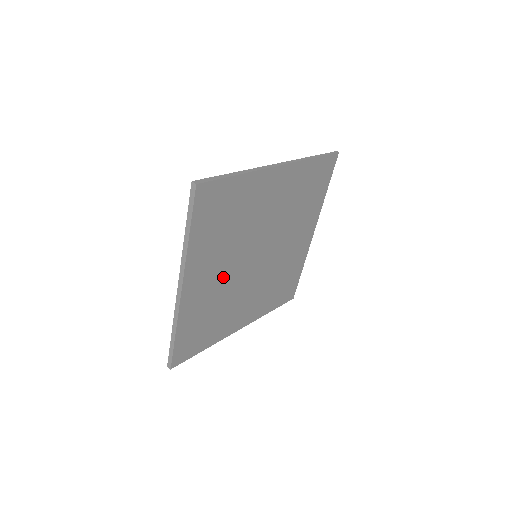
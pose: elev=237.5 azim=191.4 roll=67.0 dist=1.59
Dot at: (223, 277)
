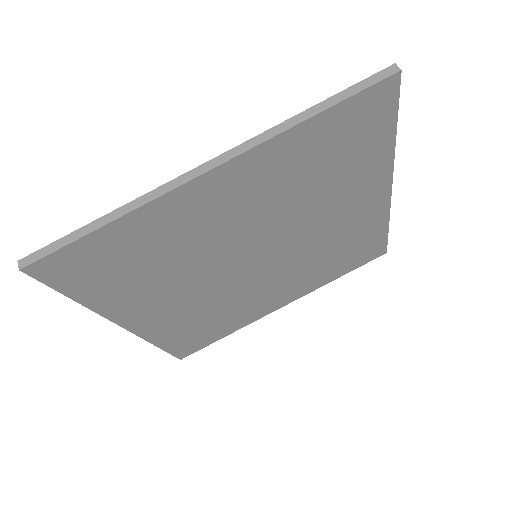
Dot at: (227, 230)
